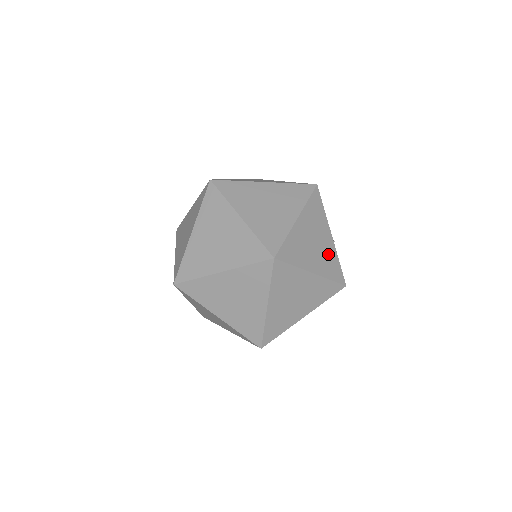
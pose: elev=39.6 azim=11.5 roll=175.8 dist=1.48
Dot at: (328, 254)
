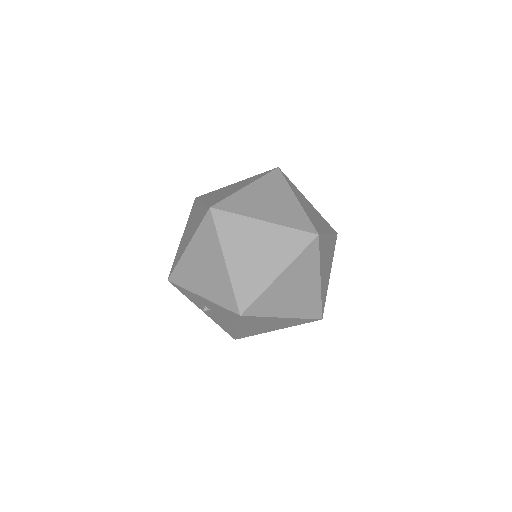
Dot at: (319, 216)
